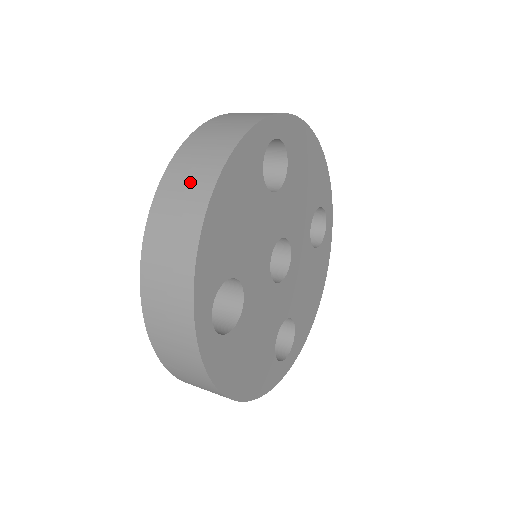
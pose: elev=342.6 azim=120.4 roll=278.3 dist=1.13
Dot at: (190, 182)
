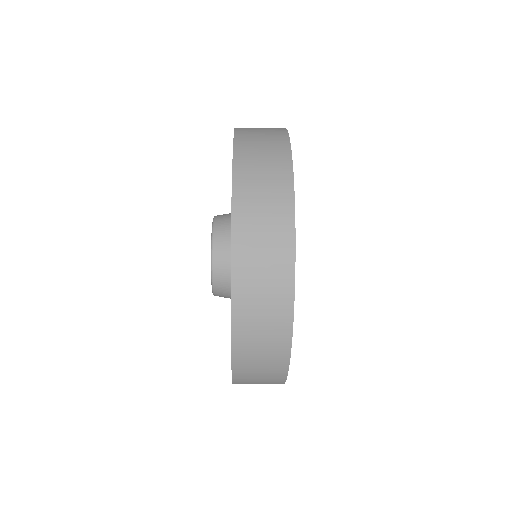
Dot at: (266, 171)
